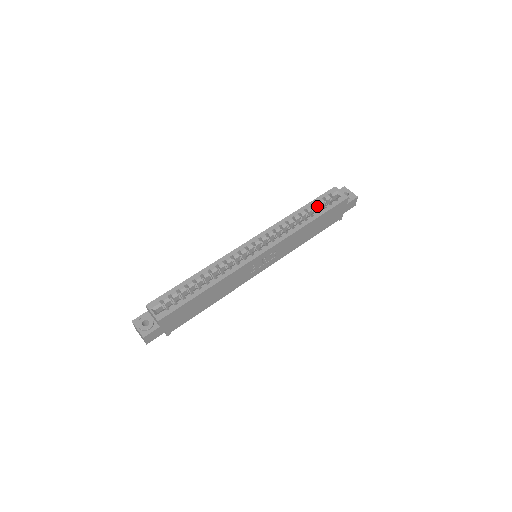
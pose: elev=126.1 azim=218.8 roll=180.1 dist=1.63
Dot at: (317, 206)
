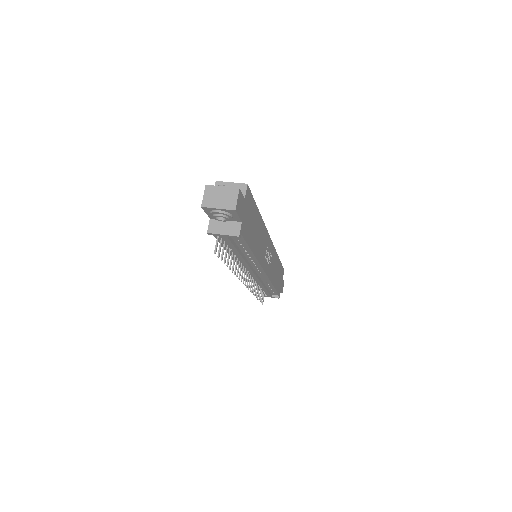
Dot at: occluded
